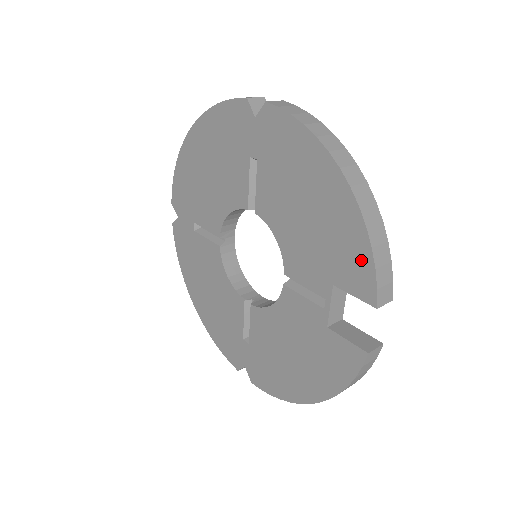
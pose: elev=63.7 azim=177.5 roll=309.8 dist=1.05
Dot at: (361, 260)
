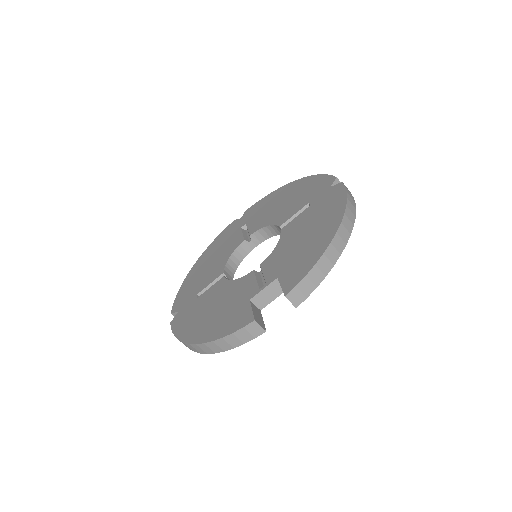
Dot at: (304, 269)
